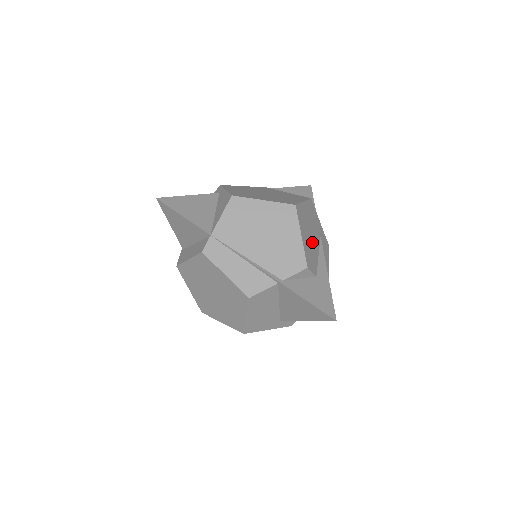
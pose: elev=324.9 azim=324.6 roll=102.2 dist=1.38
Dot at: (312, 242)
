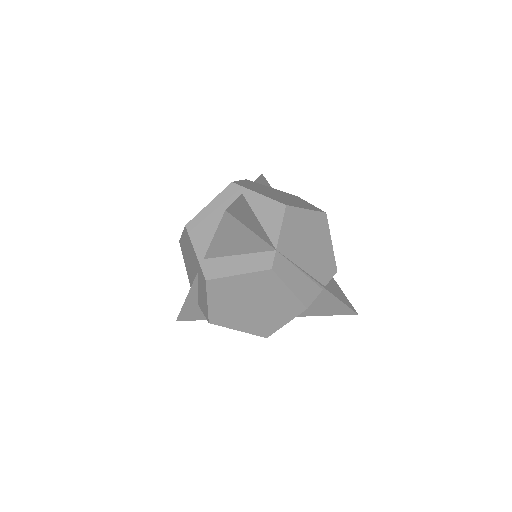
Dot at: occluded
